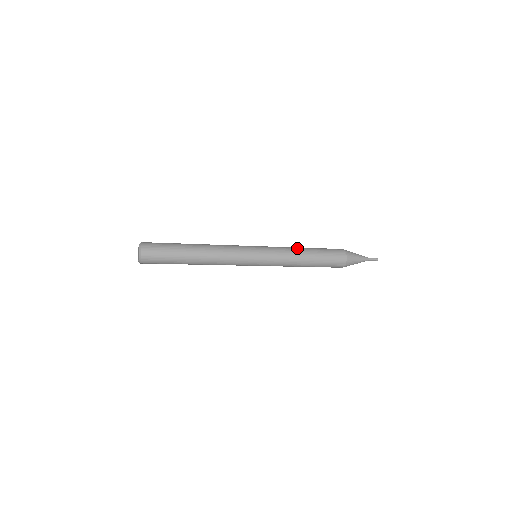
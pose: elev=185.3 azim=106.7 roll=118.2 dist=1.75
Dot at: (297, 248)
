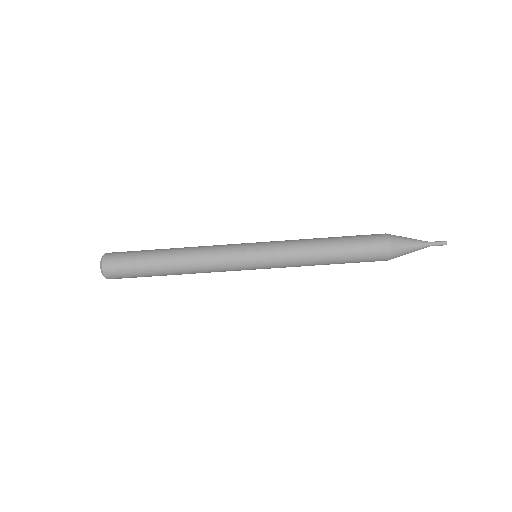
Dot at: occluded
